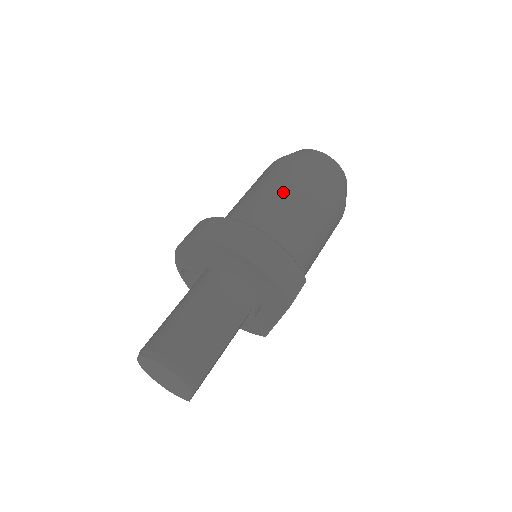
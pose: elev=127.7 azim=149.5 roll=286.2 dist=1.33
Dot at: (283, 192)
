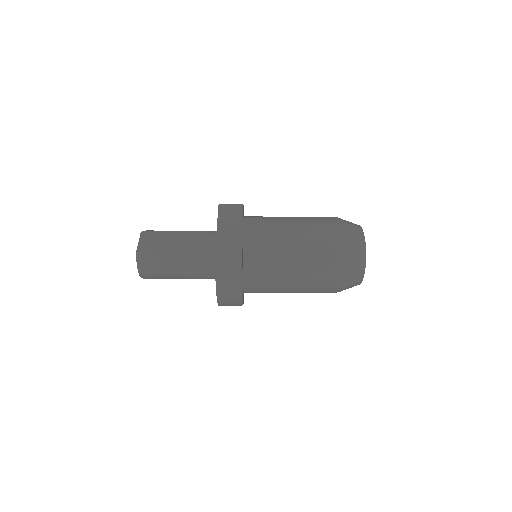
Dot at: occluded
